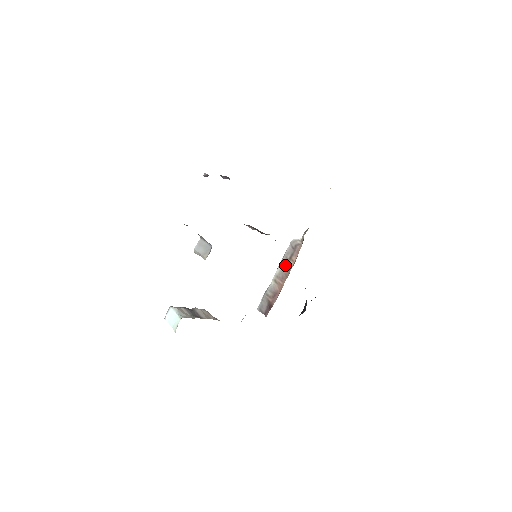
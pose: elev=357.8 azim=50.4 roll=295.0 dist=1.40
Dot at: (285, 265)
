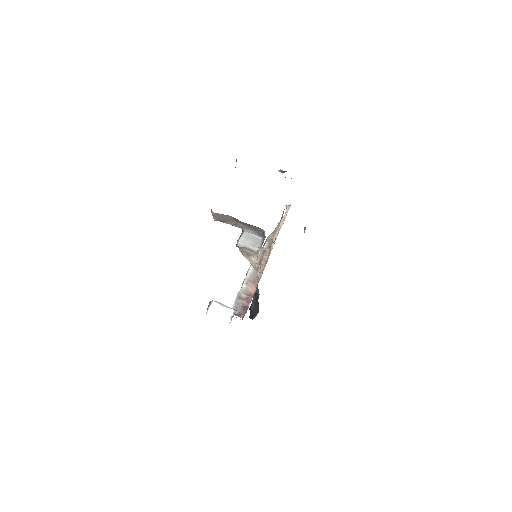
Dot at: occluded
